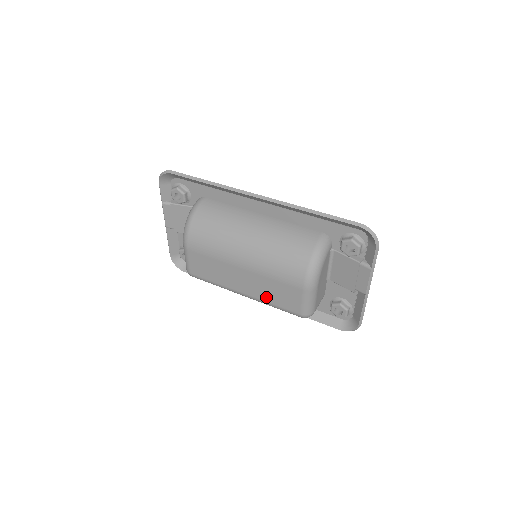
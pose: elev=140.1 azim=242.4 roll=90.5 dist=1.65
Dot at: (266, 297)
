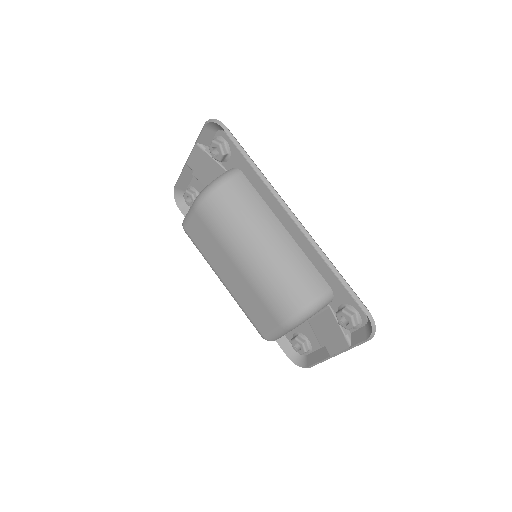
Dot at: (242, 301)
